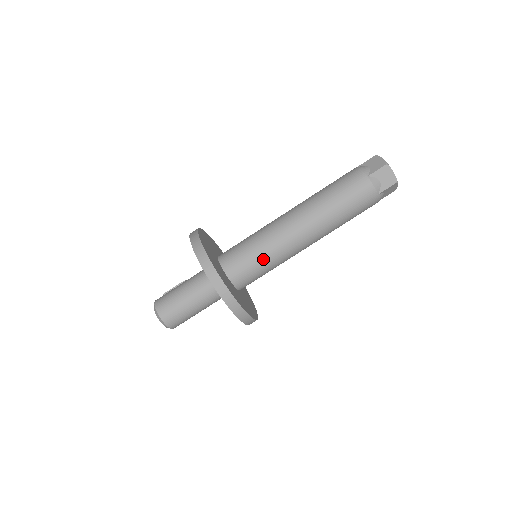
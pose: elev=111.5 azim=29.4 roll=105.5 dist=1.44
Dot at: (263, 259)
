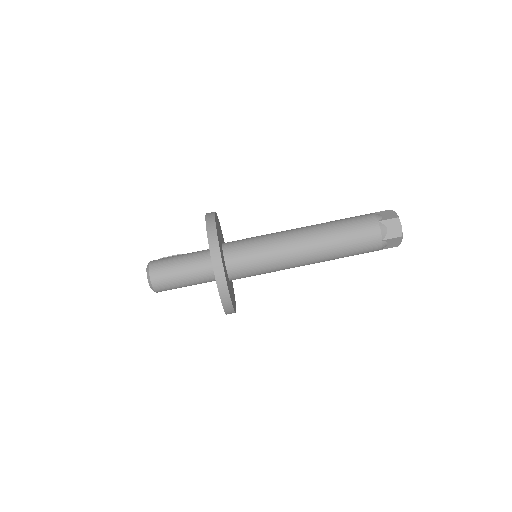
Dot at: (262, 257)
